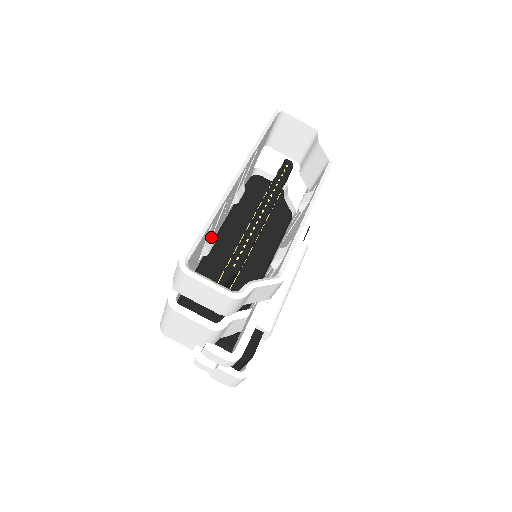
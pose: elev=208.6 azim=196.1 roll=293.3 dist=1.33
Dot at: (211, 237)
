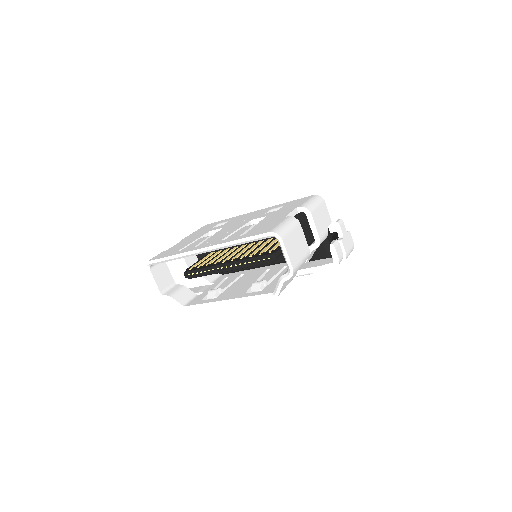
Dot at: occluded
